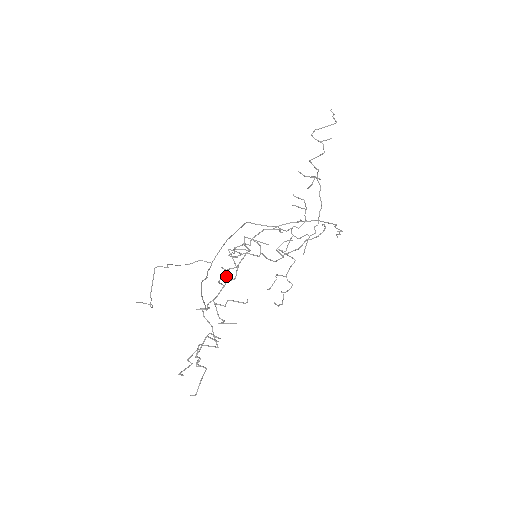
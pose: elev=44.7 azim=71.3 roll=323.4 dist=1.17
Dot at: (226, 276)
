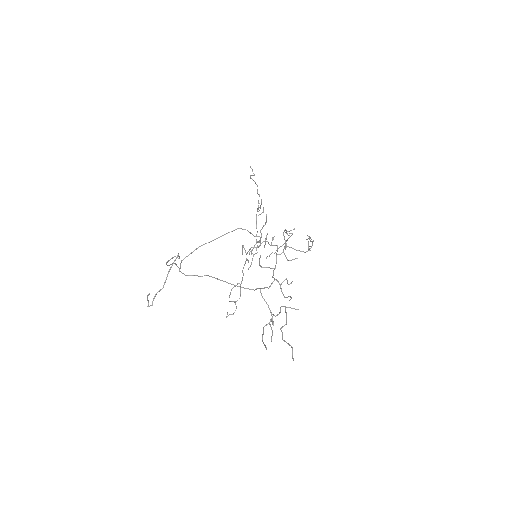
Dot at: occluded
